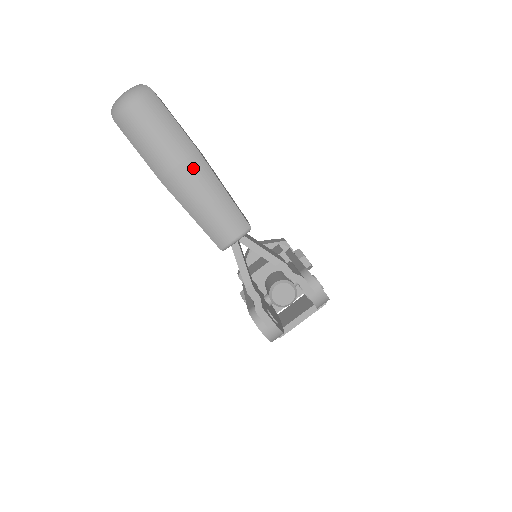
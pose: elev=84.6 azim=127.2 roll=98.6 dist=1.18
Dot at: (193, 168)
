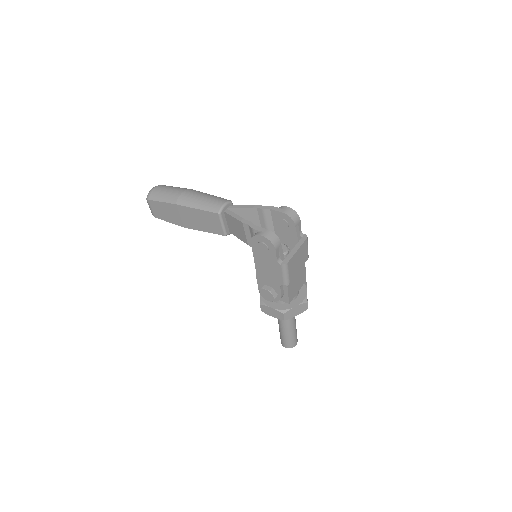
Dot at: (191, 191)
